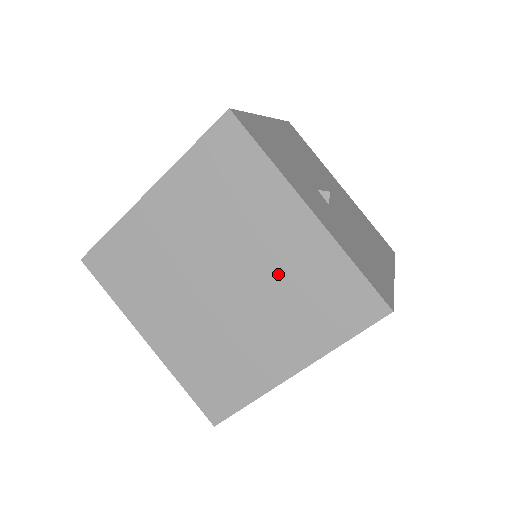
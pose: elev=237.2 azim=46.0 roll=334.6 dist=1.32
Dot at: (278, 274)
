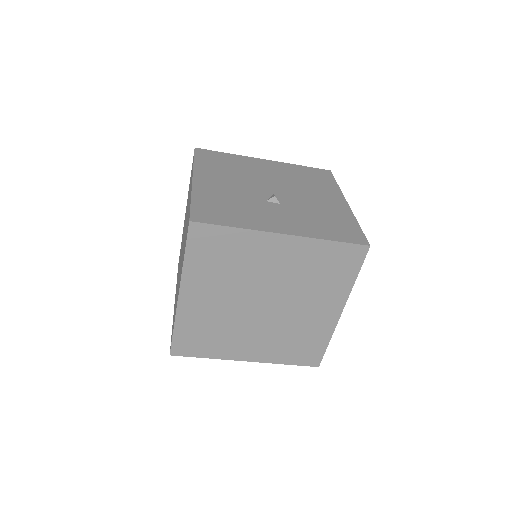
Dot at: (292, 276)
